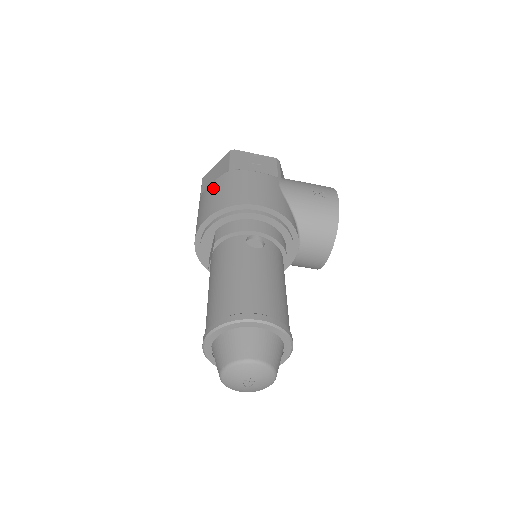
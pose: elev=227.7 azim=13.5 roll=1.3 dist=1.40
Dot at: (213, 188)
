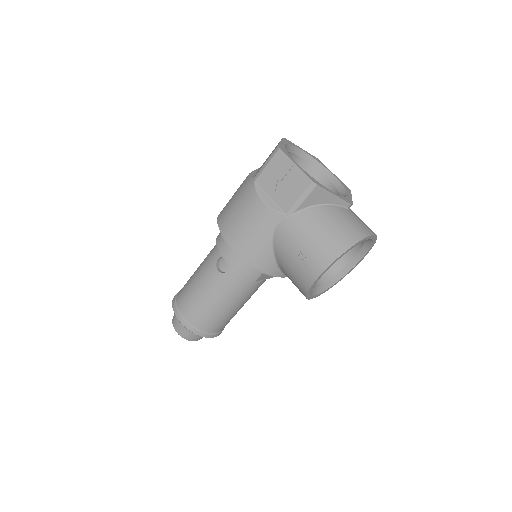
Dot at: (240, 185)
